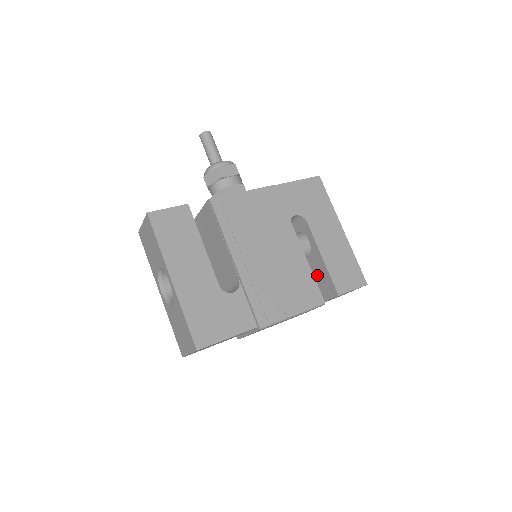
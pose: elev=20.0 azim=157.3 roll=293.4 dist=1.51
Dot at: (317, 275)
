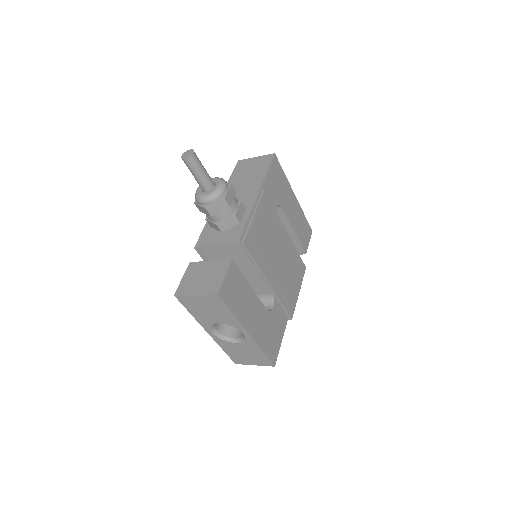
Dot at: occluded
